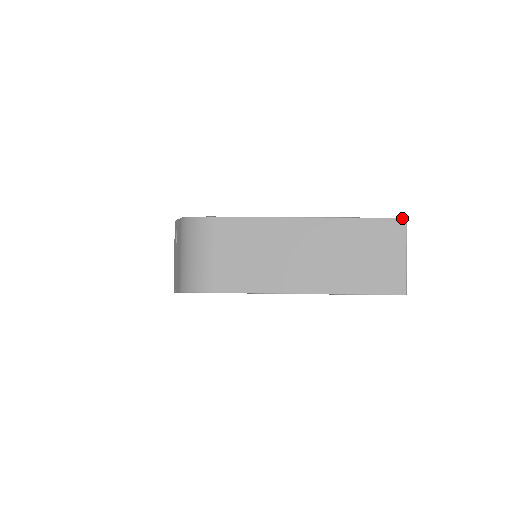
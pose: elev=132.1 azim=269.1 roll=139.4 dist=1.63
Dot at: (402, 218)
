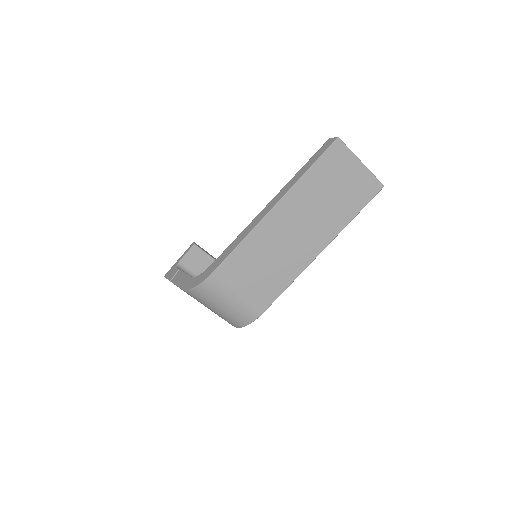
Dot at: (335, 141)
